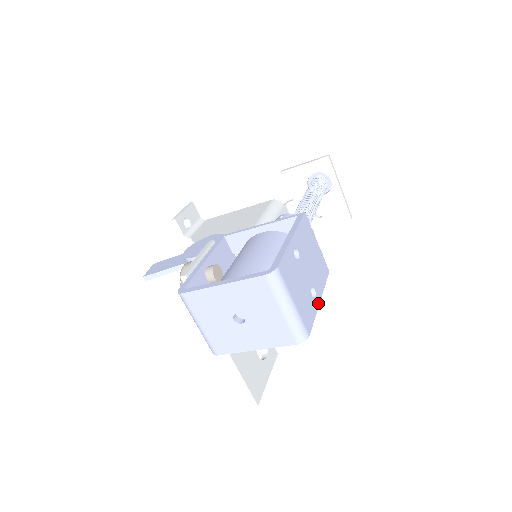
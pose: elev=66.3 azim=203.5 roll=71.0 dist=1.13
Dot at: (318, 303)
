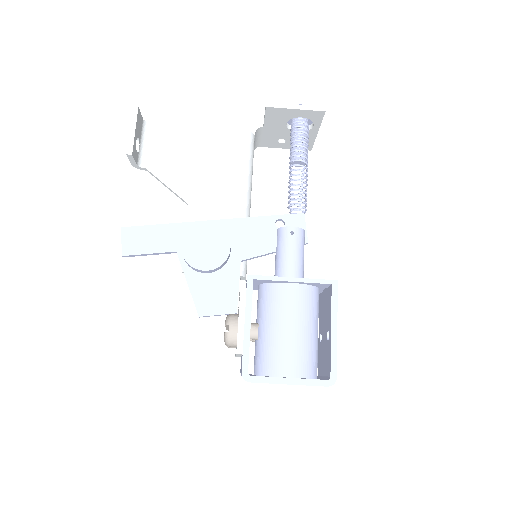
Dot at: occluded
